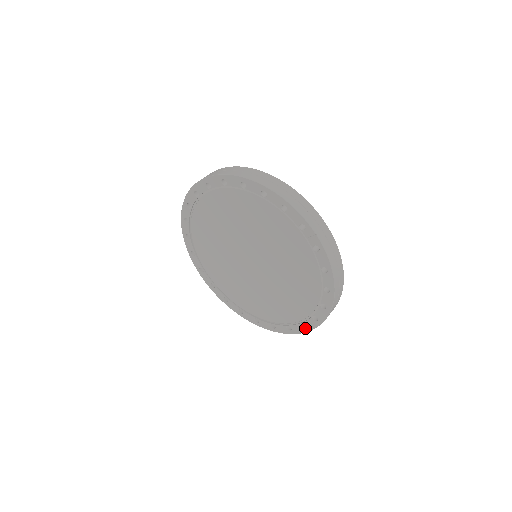
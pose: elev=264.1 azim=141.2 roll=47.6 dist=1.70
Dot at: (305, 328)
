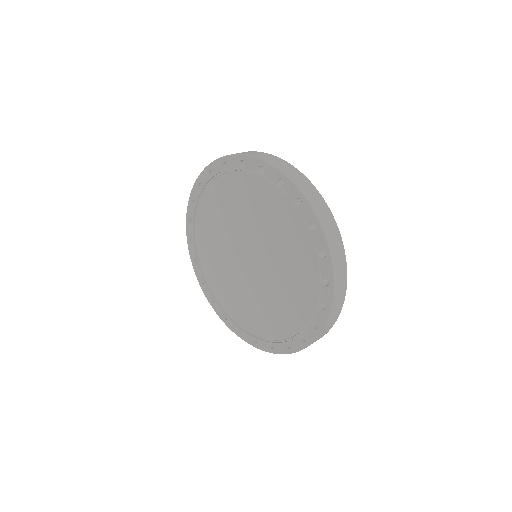
Dot at: (317, 328)
